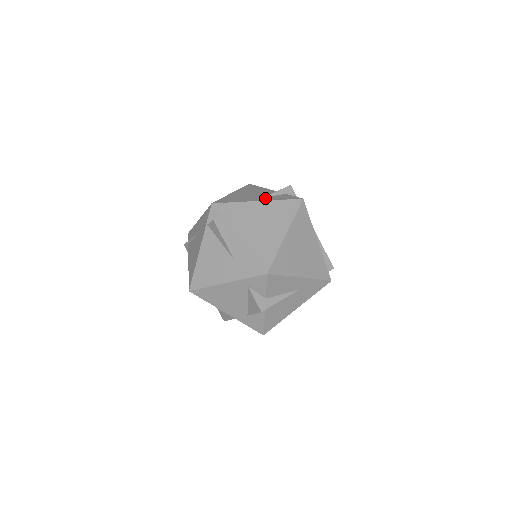
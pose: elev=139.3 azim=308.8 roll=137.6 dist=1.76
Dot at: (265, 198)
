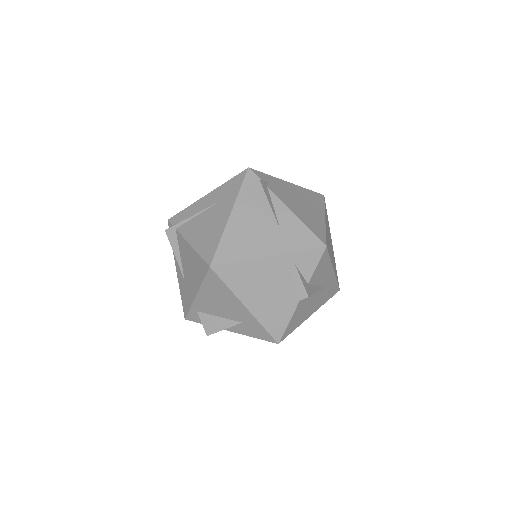
Dot at: occluded
